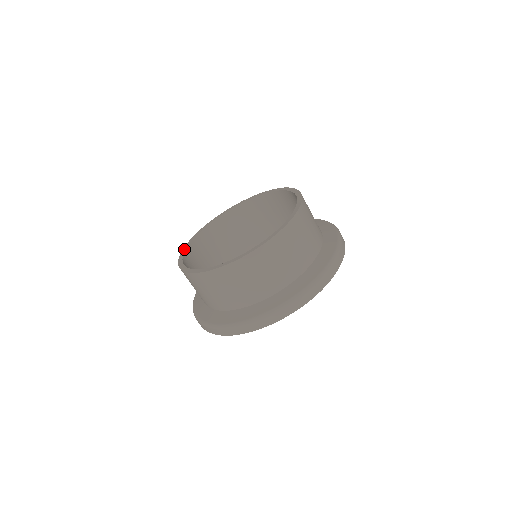
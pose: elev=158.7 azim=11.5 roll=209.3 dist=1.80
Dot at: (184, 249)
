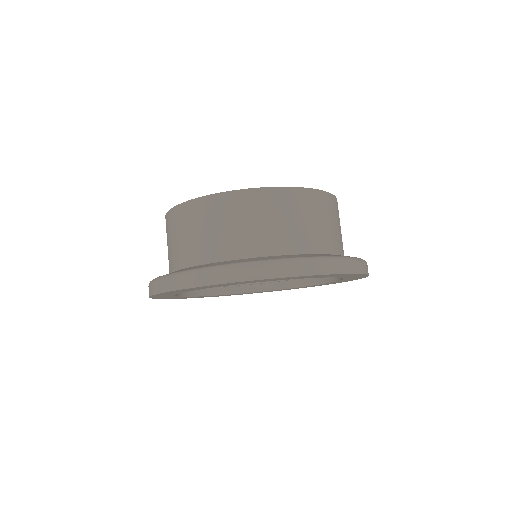
Dot at: occluded
